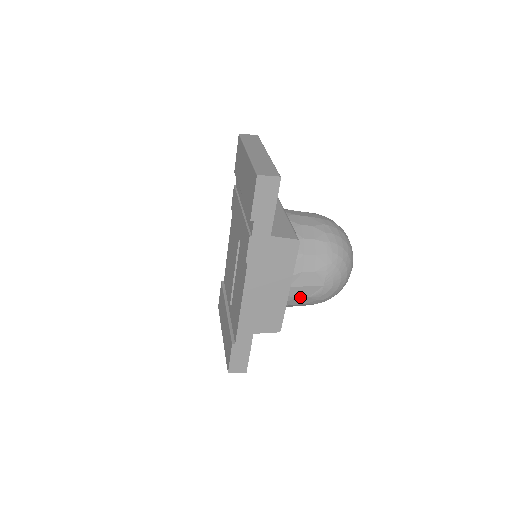
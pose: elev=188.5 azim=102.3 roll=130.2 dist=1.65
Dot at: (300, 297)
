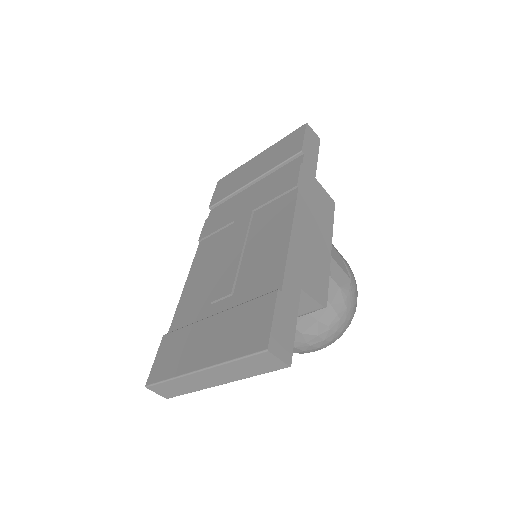
Dot at: (333, 280)
